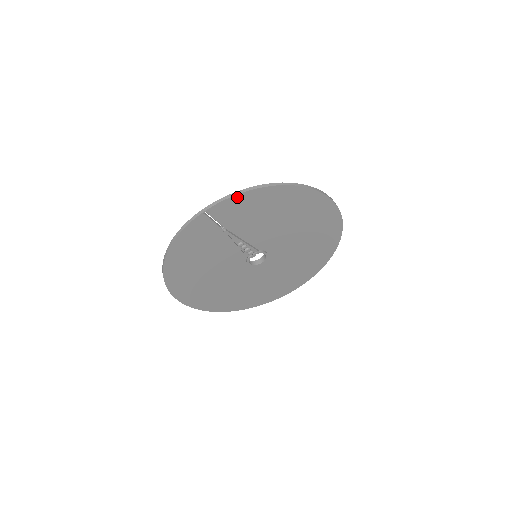
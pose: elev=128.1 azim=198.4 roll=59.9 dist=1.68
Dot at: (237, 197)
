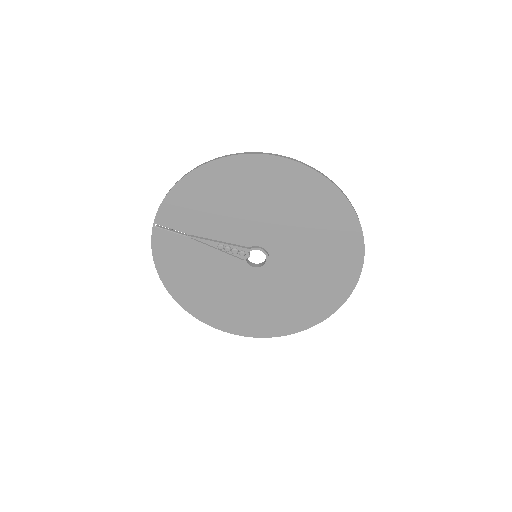
Dot at: (169, 198)
